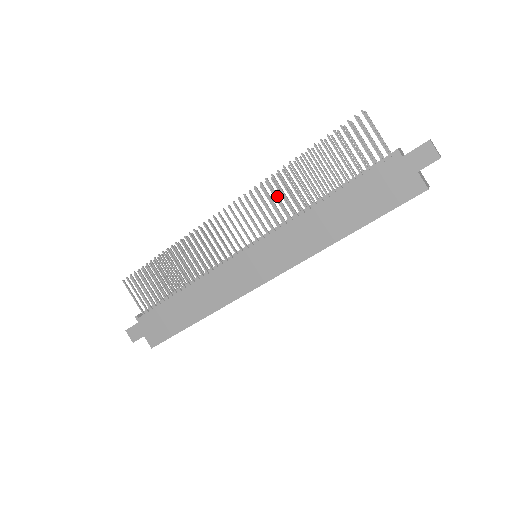
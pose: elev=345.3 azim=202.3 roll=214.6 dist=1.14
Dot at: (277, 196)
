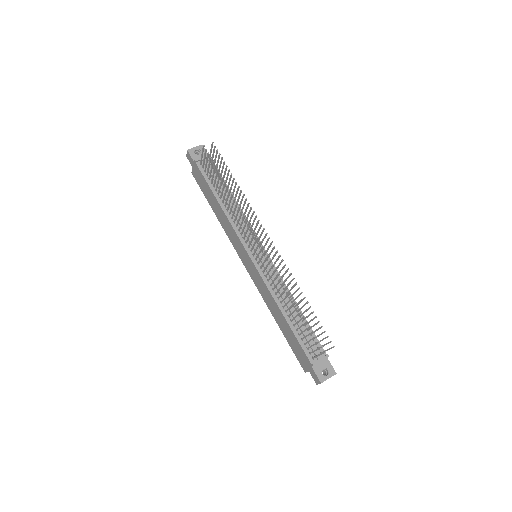
Dot at: occluded
